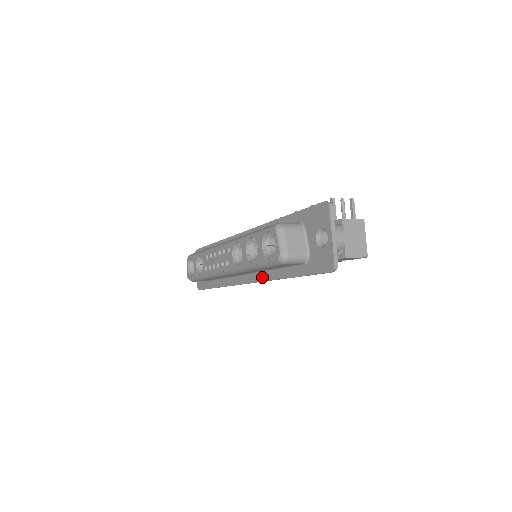
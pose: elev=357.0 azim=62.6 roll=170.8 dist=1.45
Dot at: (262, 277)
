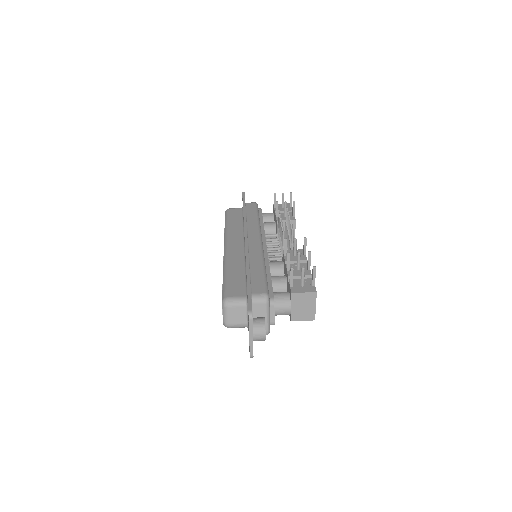
Dot at: occluded
